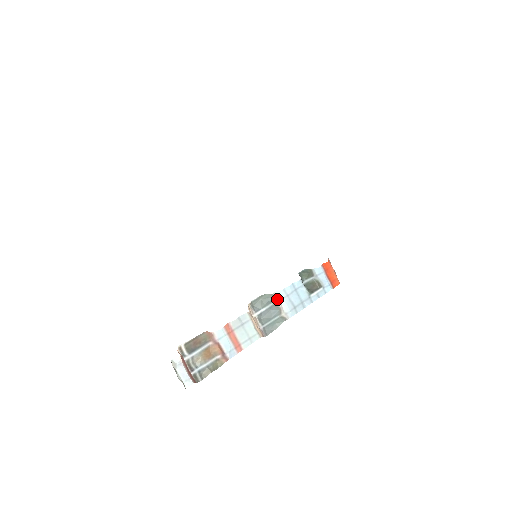
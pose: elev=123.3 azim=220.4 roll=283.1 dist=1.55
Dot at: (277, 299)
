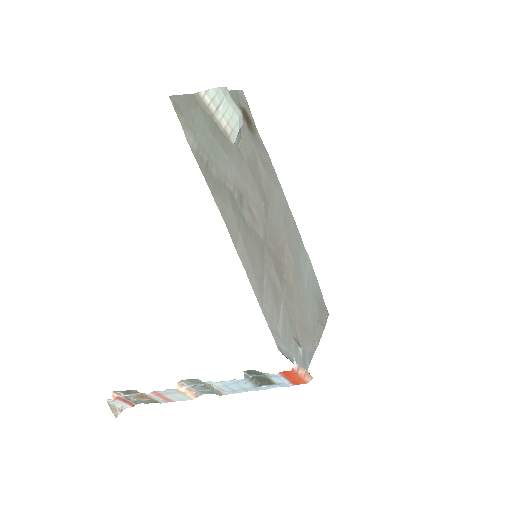
Dot at: (212, 384)
